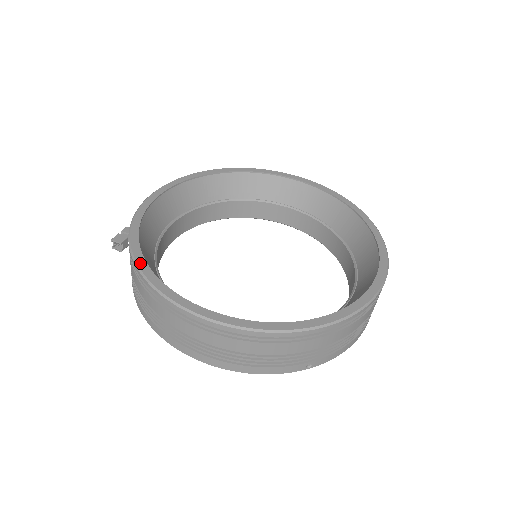
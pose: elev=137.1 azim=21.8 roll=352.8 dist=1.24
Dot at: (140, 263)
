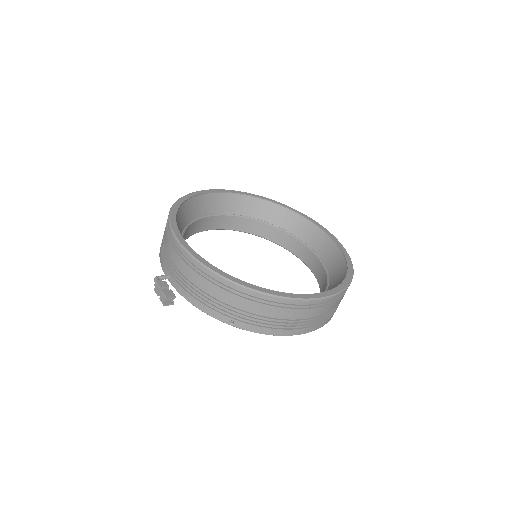
Dot at: (262, 290)
